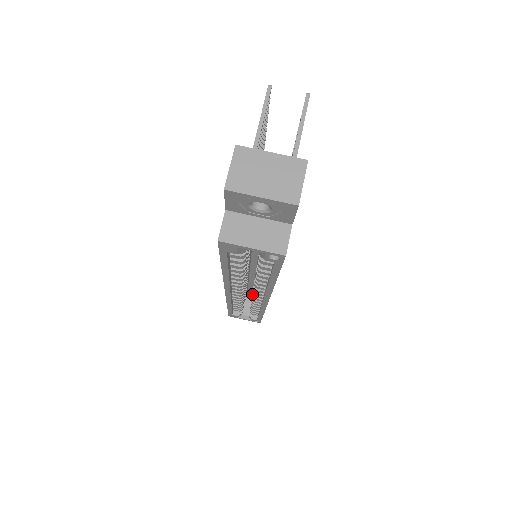
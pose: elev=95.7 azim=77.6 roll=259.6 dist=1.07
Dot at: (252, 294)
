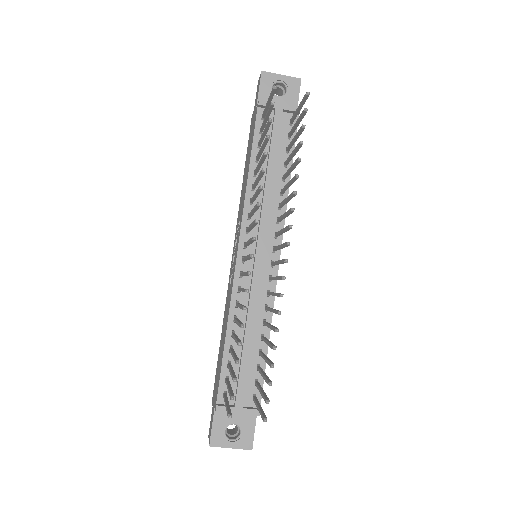
Dot at: occluded
